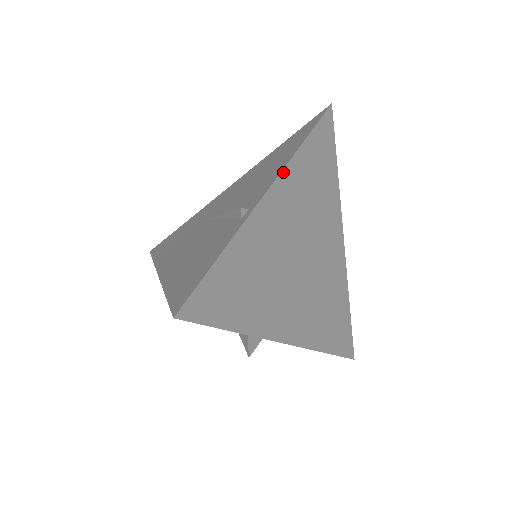
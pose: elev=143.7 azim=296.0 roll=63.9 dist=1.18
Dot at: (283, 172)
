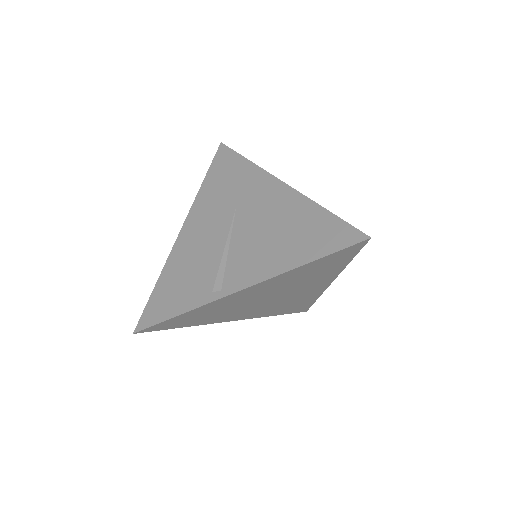
Dot at: (264, 281)
